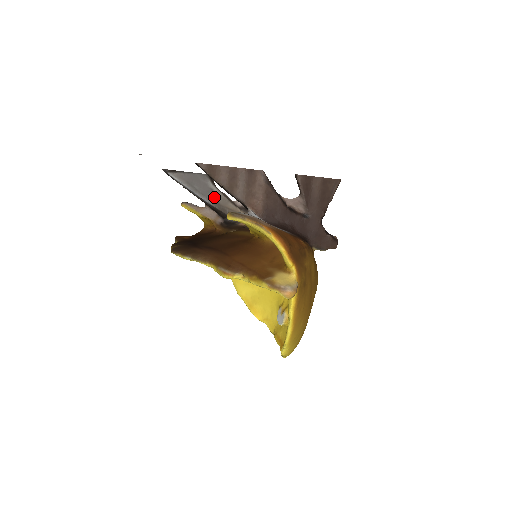
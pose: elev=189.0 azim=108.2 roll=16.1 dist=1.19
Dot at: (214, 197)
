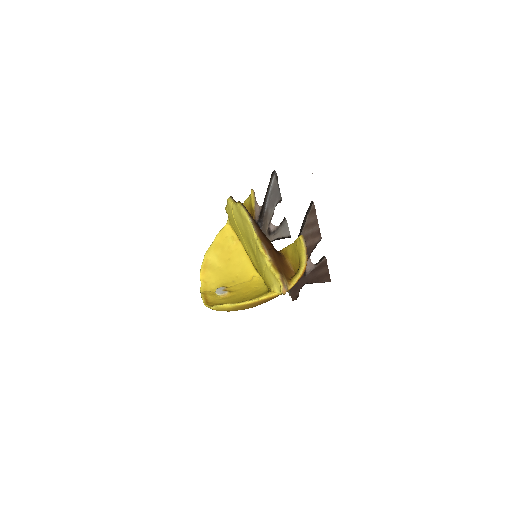
Dot at: (270, 209)
